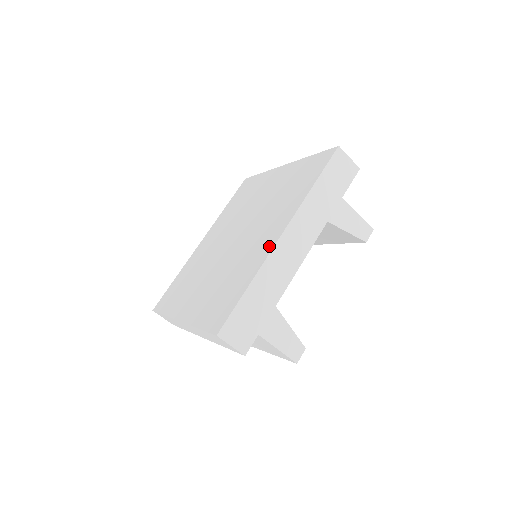
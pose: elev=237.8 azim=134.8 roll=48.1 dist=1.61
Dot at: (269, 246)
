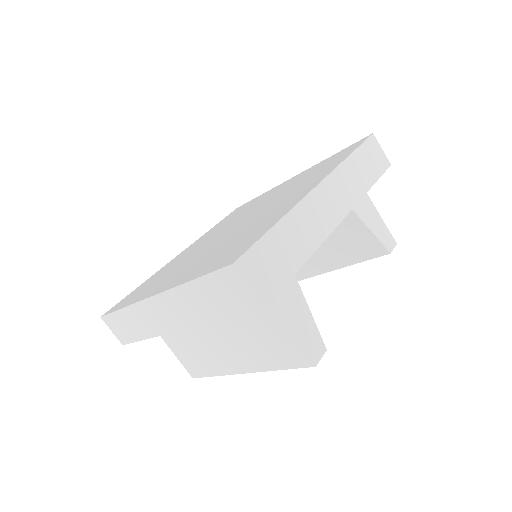
Dot at: (300, 196)
